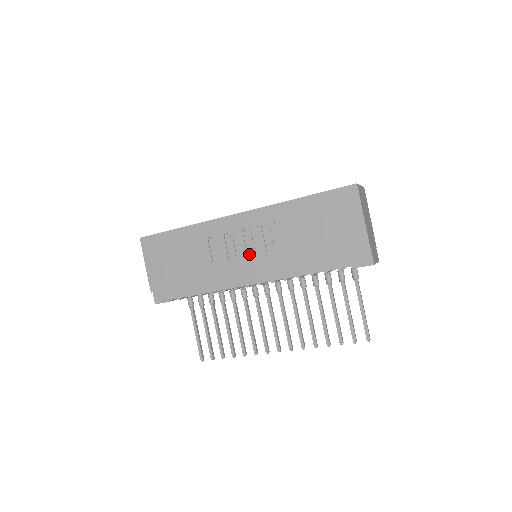
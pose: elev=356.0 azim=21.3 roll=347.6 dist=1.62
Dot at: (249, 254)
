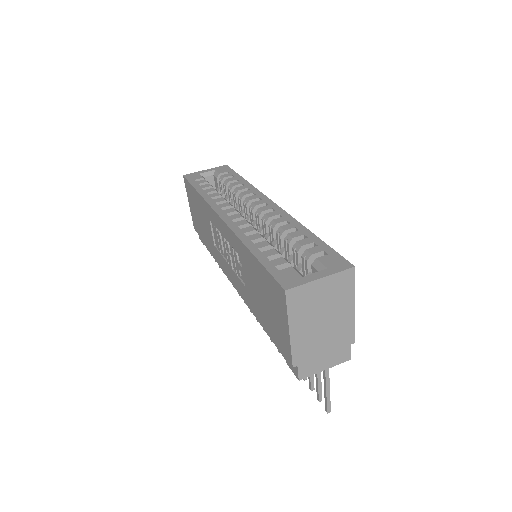
Dot at: (229, 263)
